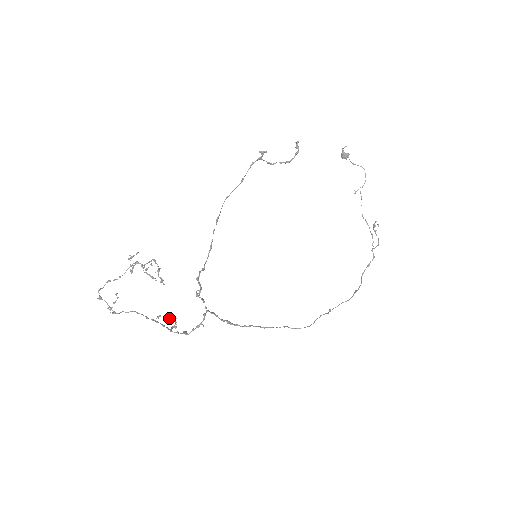
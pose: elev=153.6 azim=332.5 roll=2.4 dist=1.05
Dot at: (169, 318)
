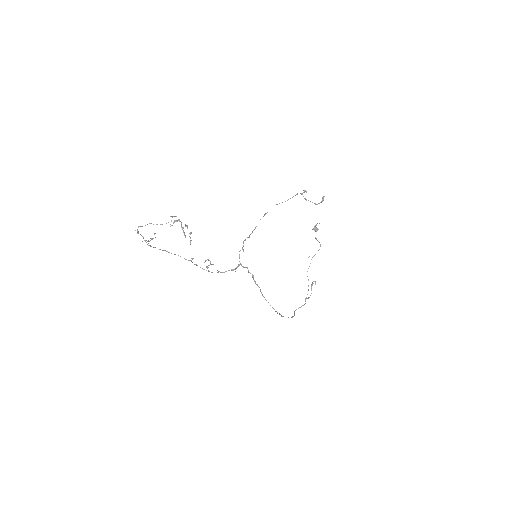
Dot at: (205, 260)
